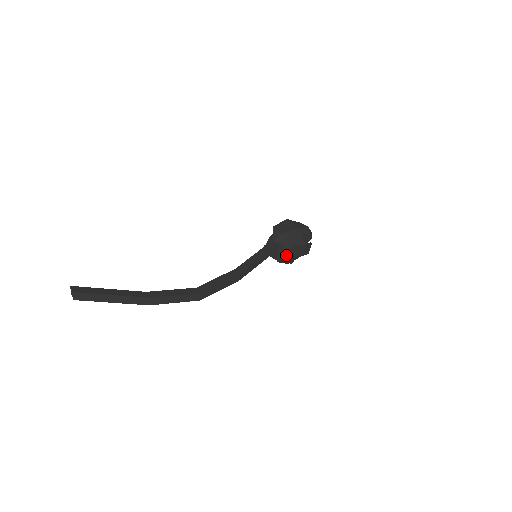
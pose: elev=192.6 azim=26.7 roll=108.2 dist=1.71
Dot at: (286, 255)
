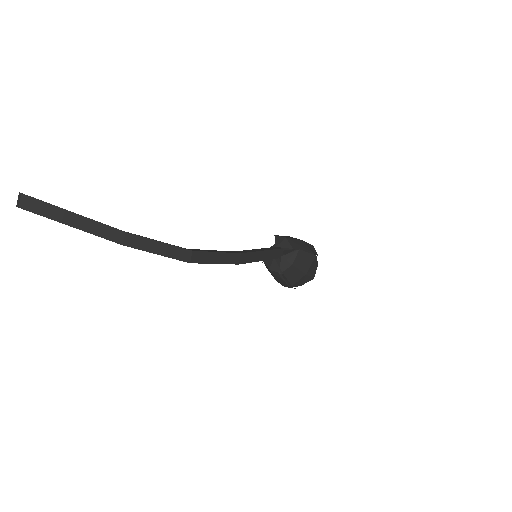
Dot at: (291, 262)
